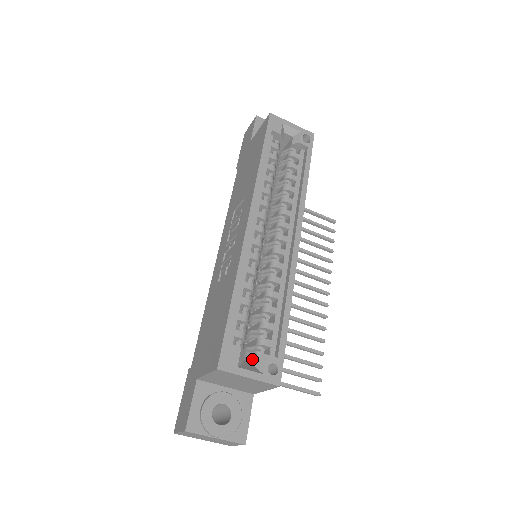
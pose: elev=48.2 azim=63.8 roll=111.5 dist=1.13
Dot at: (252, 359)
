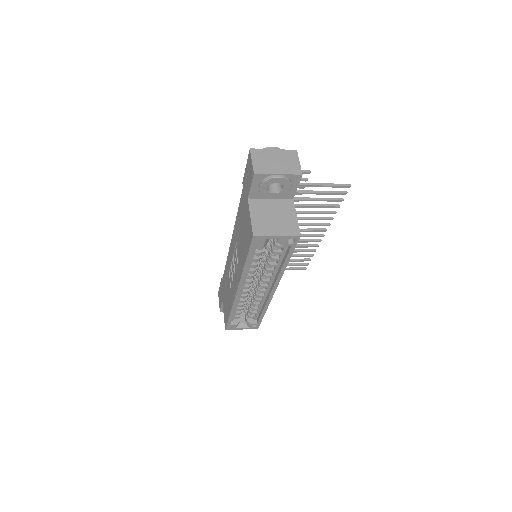
Dot at: (246, 317)
